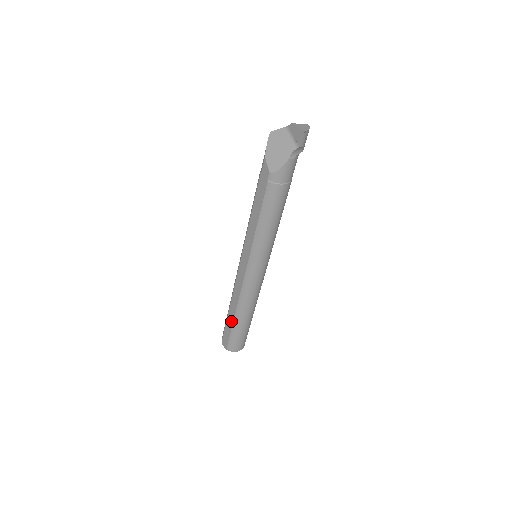
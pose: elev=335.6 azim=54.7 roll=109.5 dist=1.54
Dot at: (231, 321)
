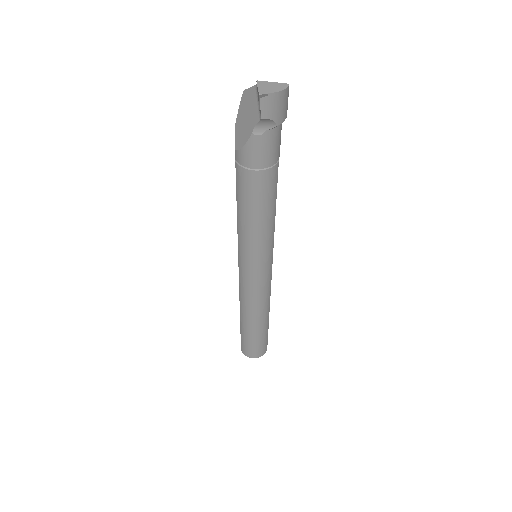
Dot at: occluded
